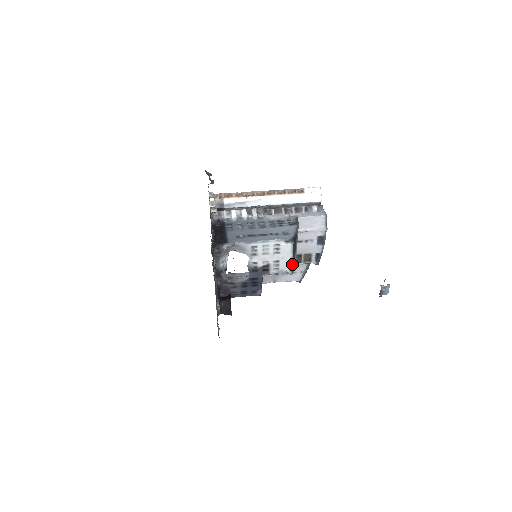
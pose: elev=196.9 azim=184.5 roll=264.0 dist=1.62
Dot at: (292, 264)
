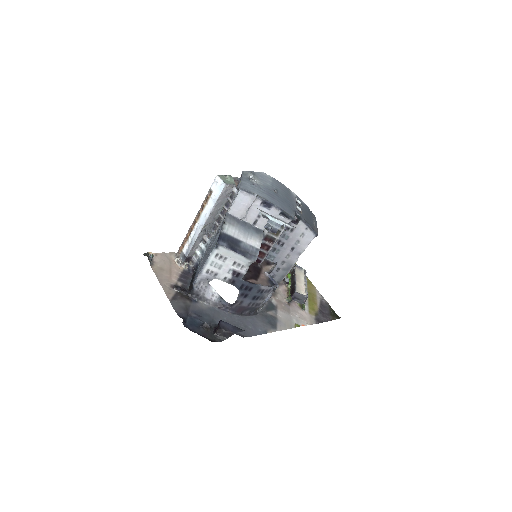
Dot at: (245, 255)
